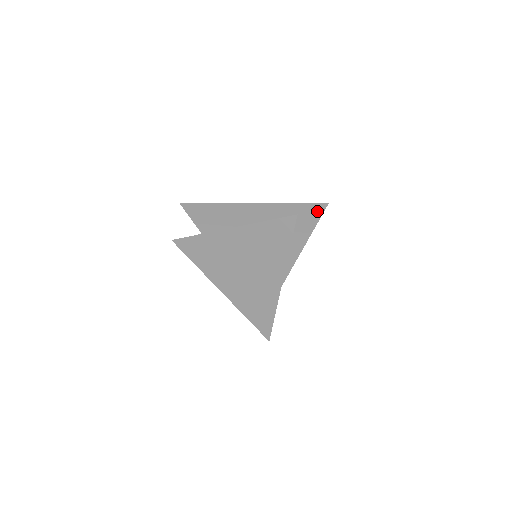
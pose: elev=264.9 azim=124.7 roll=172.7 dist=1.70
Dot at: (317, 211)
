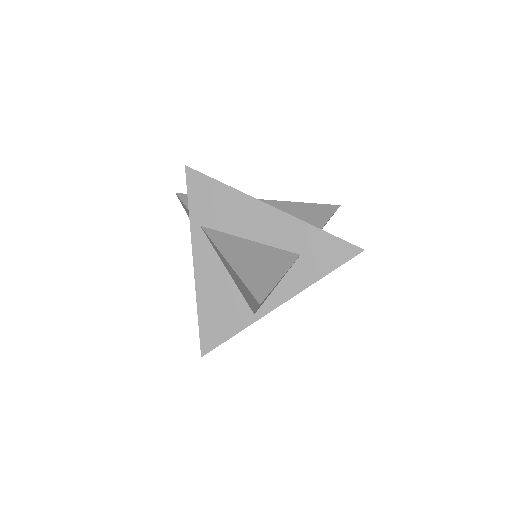
Dot at: (340, 256)
